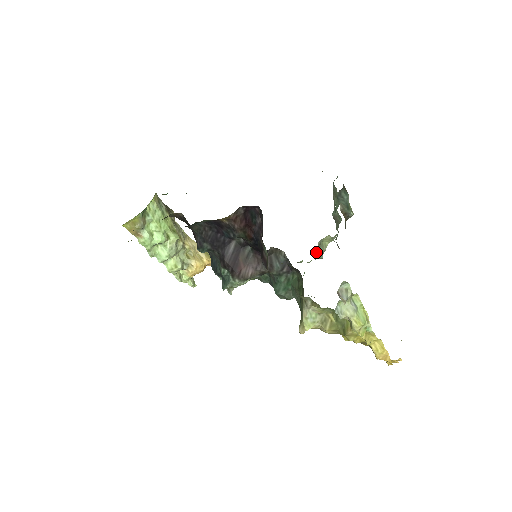
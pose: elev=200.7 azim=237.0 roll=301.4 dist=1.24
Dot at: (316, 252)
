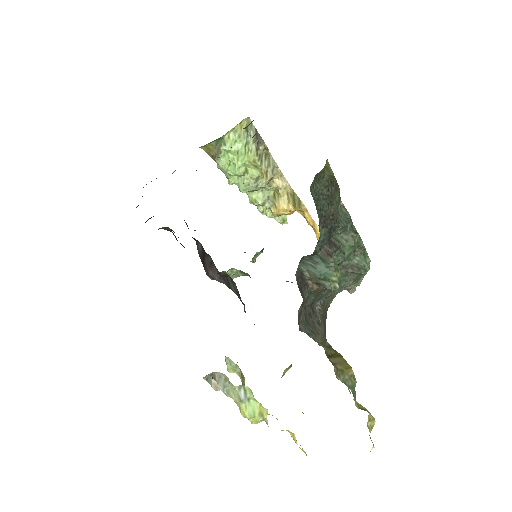
Dot at: occluded
